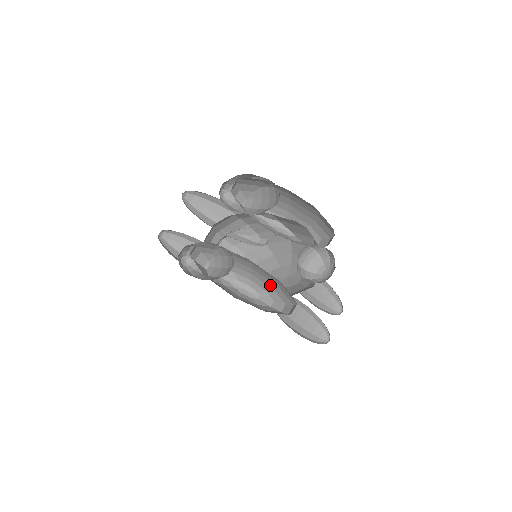
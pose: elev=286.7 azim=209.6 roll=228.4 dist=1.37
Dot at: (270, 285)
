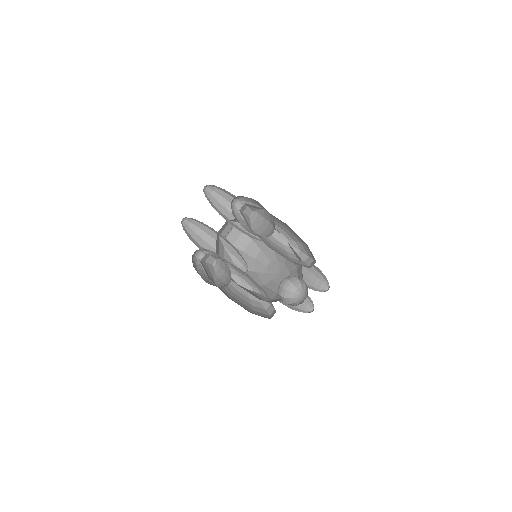
Dot at: (261, 288)
